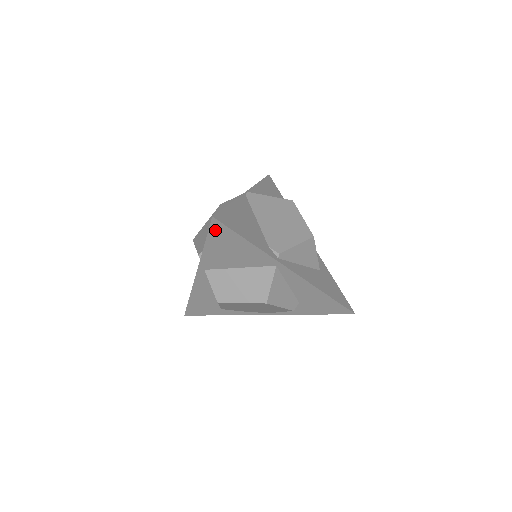
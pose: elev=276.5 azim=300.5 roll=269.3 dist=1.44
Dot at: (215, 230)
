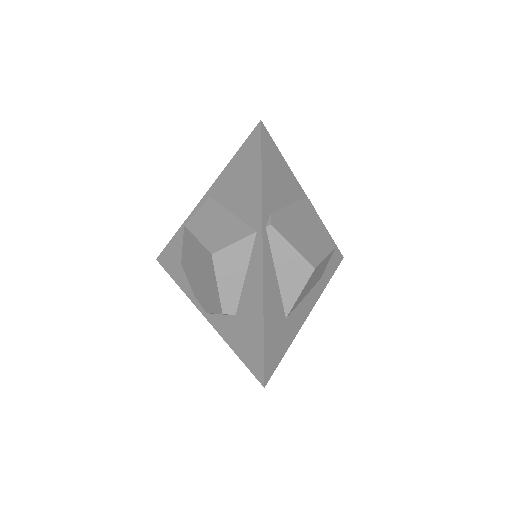
Dot at: (251, 141)
